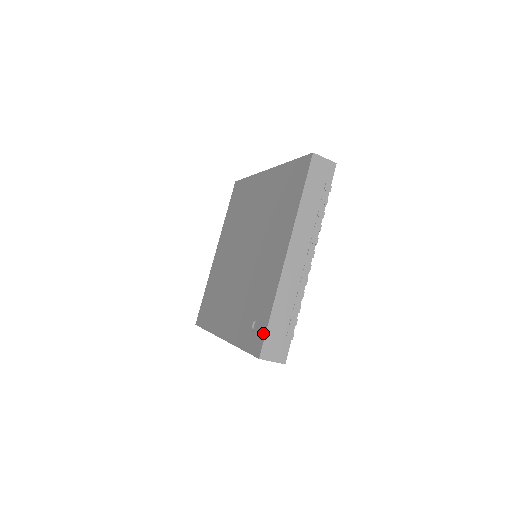
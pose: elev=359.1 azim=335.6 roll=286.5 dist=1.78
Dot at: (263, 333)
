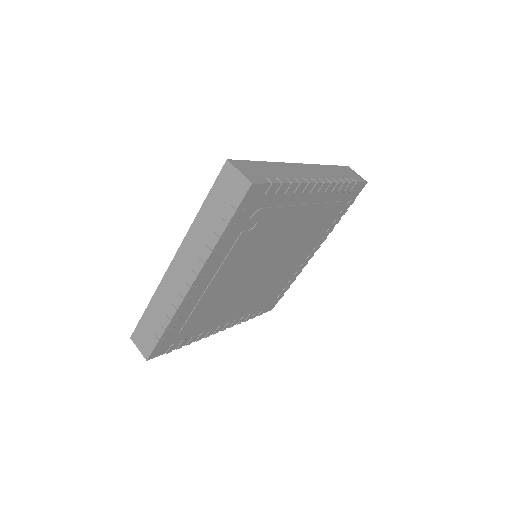
Dot at: occluded
